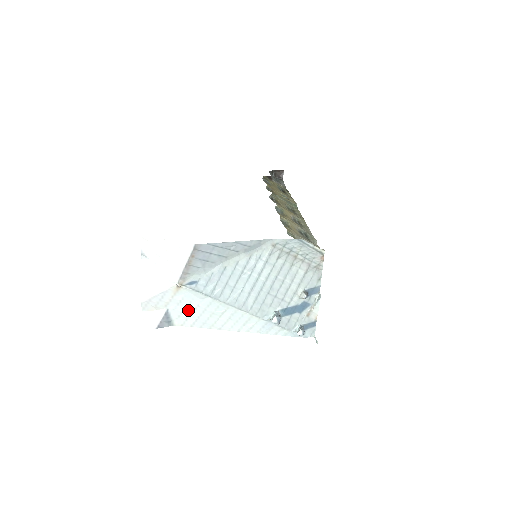
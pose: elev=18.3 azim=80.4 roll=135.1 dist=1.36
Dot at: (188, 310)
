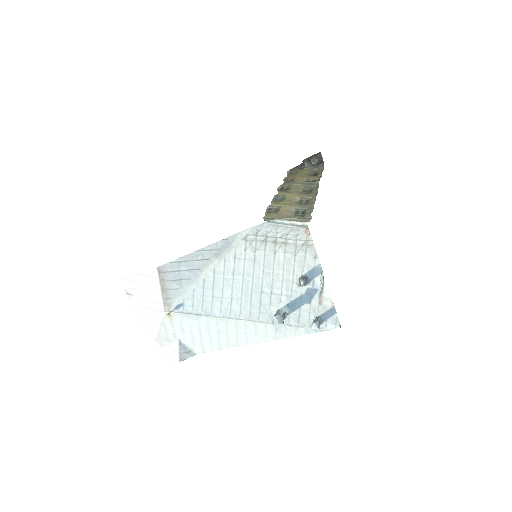
Dot at: (196, 335)
